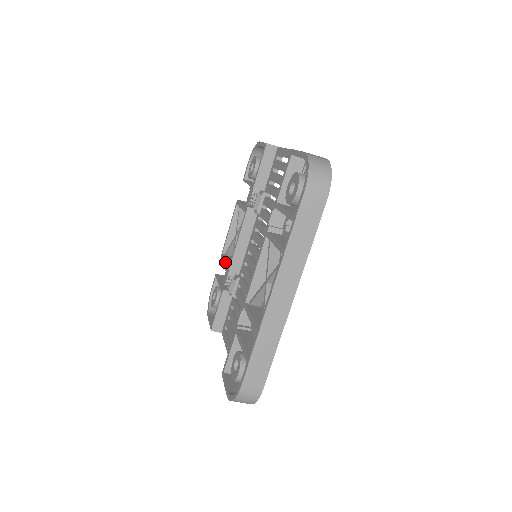
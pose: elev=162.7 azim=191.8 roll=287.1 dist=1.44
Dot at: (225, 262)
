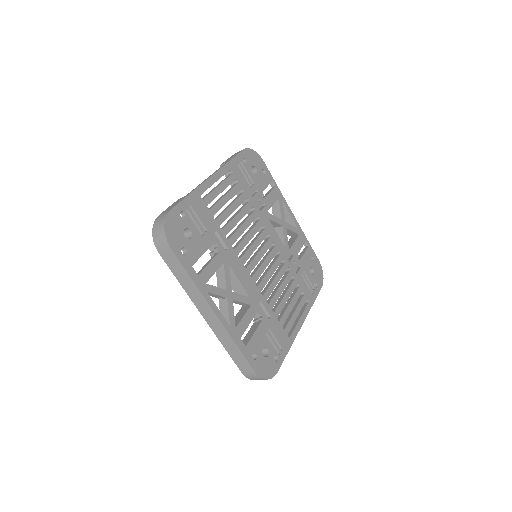
Dot at: occluded
